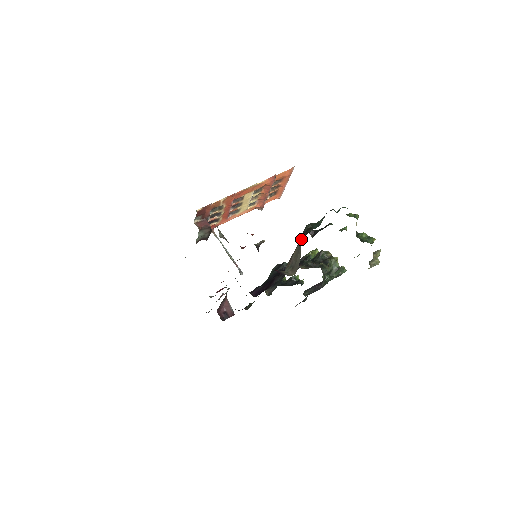
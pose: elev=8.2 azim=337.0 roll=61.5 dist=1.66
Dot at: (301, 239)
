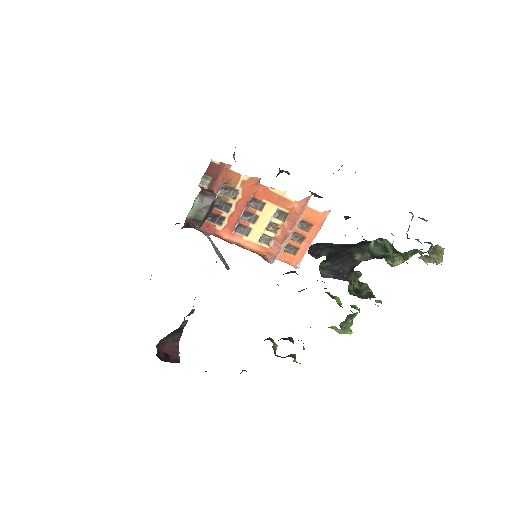
Dot at: occluded
